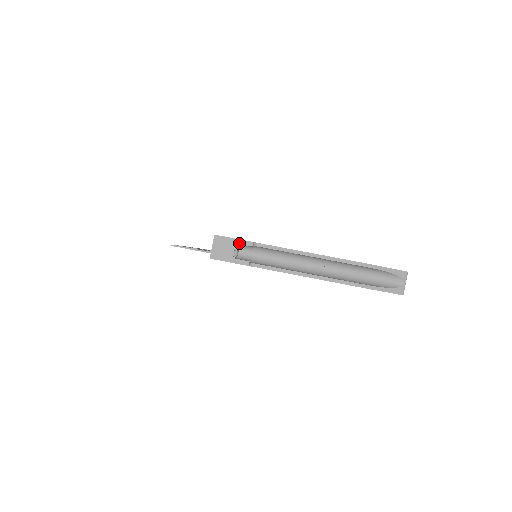
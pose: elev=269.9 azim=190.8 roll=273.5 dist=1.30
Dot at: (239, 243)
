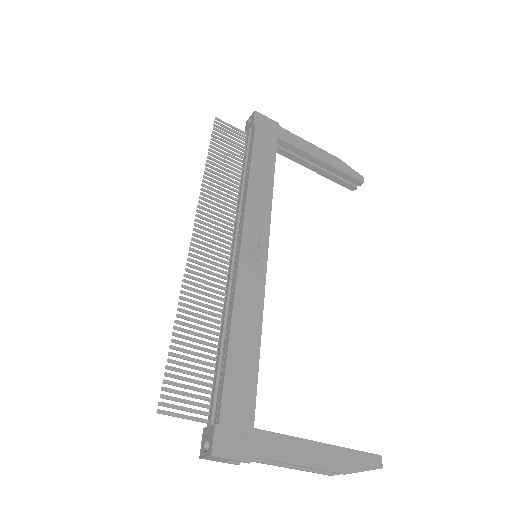
Dot at: occluded
